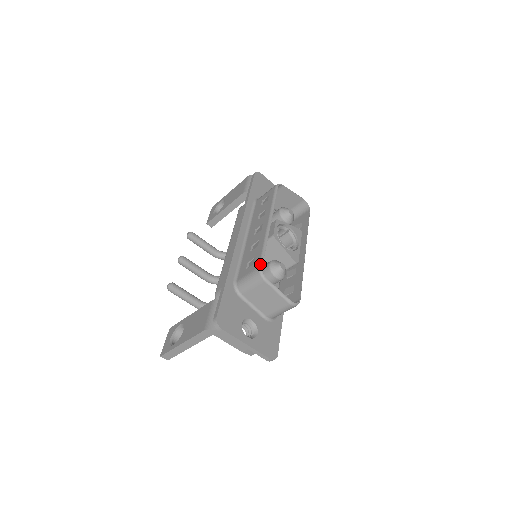
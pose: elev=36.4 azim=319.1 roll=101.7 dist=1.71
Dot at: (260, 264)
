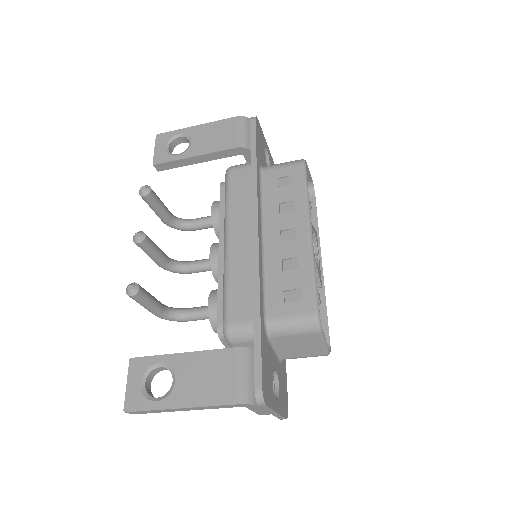
Dot at: (317, 308)
